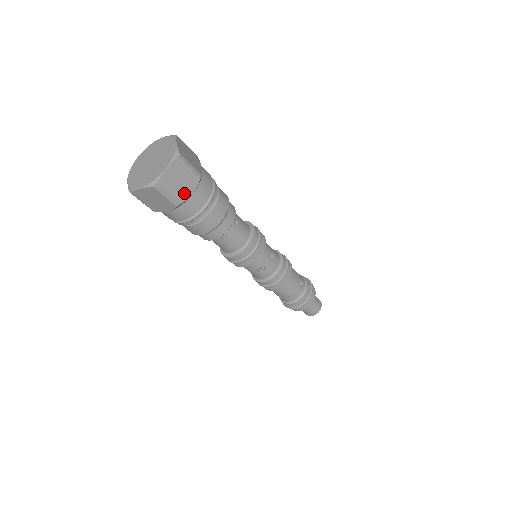
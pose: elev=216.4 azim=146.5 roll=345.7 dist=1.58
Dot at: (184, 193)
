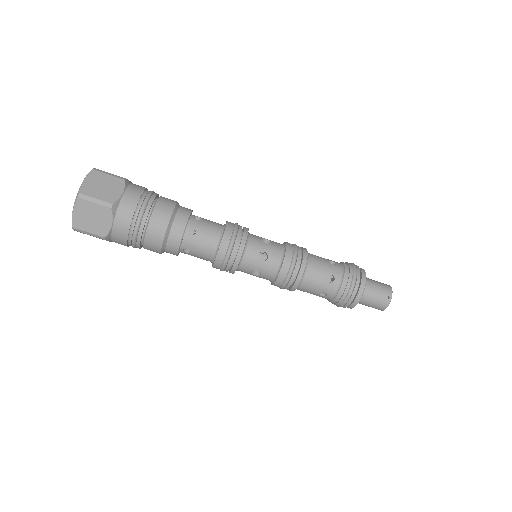
Dot at: (113, 195)
